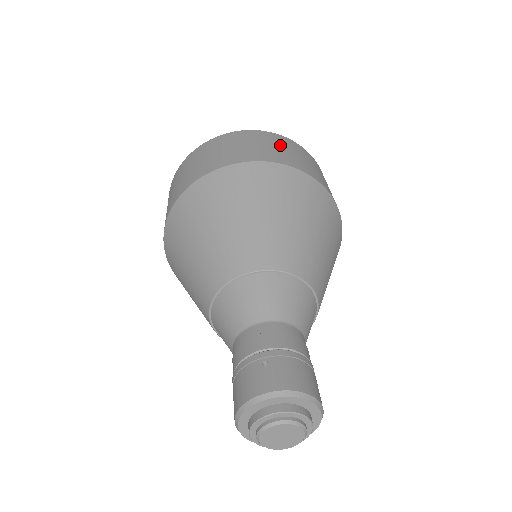
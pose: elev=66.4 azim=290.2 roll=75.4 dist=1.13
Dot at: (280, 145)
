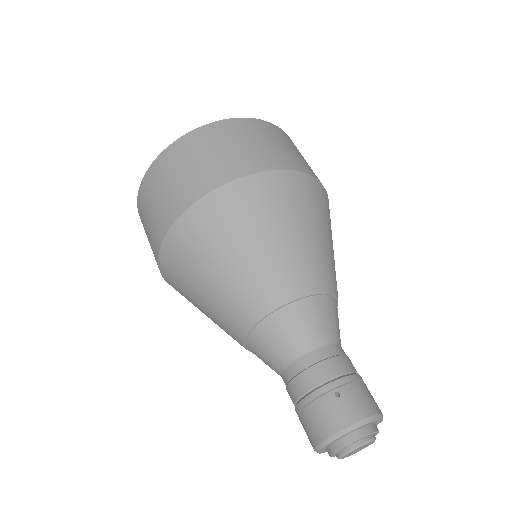
Dot at: (273, 138)
